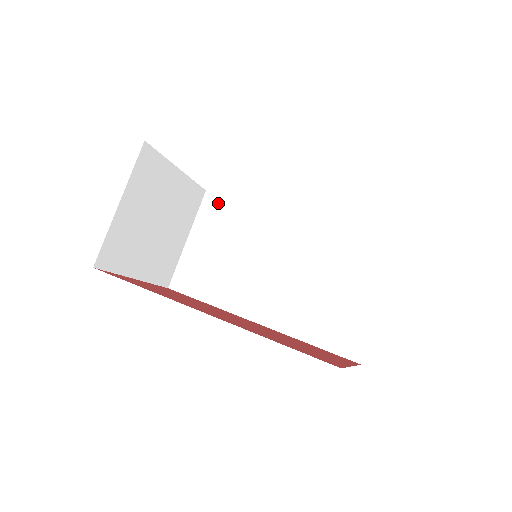
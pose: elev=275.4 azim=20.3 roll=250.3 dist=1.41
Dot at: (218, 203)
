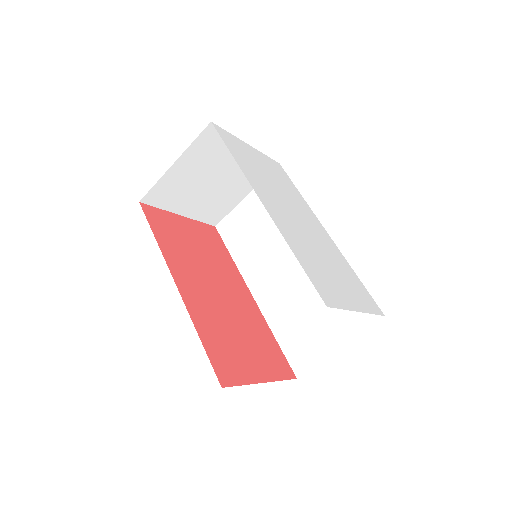
Dot at: occluded
